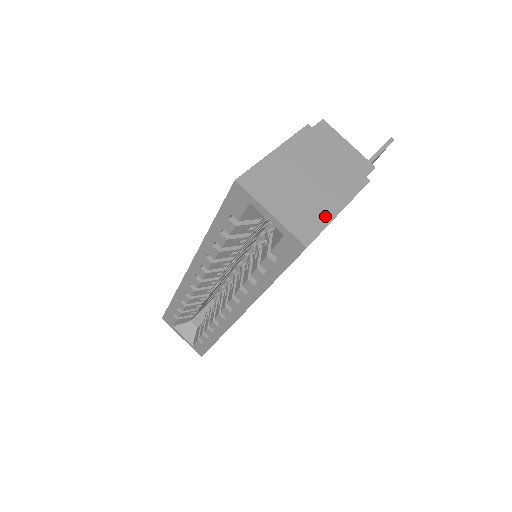
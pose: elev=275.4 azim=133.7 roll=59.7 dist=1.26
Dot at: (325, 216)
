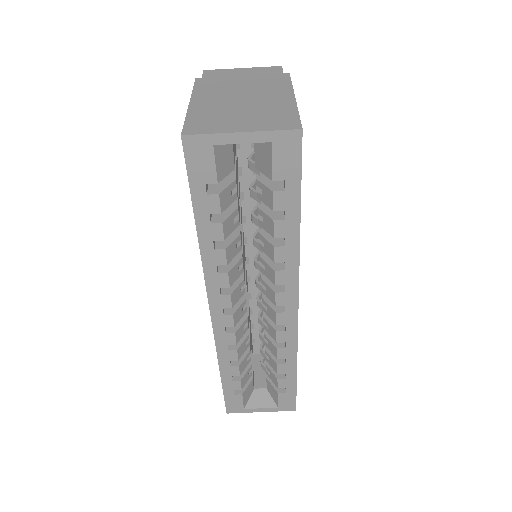
Dot at: (287, 107)
